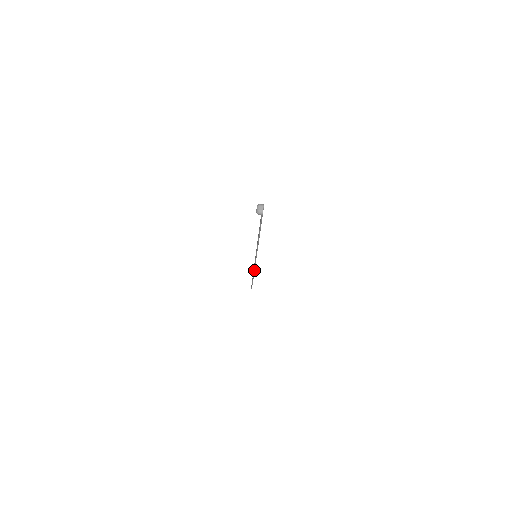
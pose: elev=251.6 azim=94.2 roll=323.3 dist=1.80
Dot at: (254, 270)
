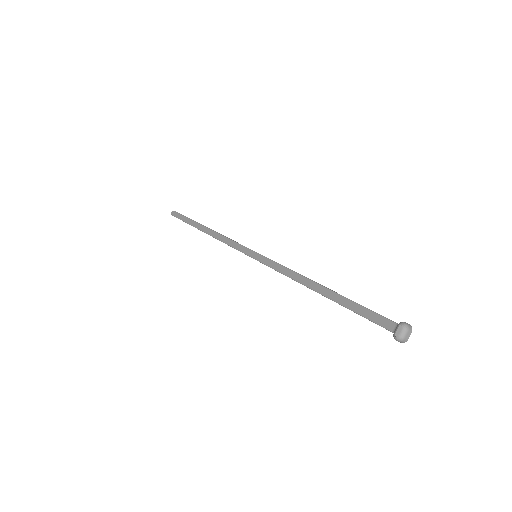
Dot at: (220, 240)
